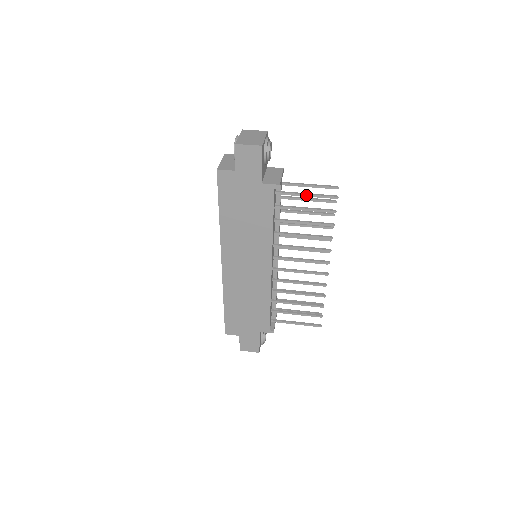
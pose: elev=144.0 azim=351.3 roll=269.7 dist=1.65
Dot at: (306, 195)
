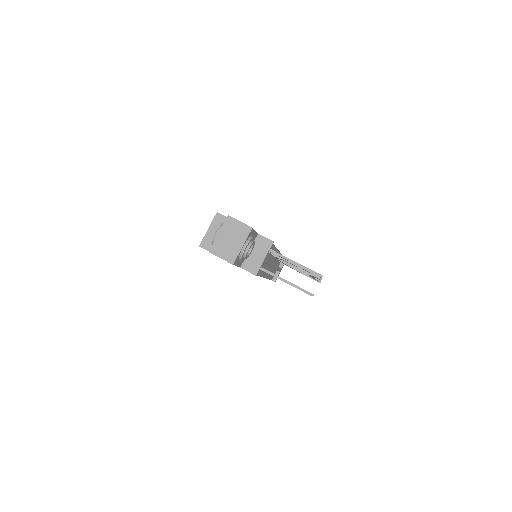
Dot at: (284, 281)
